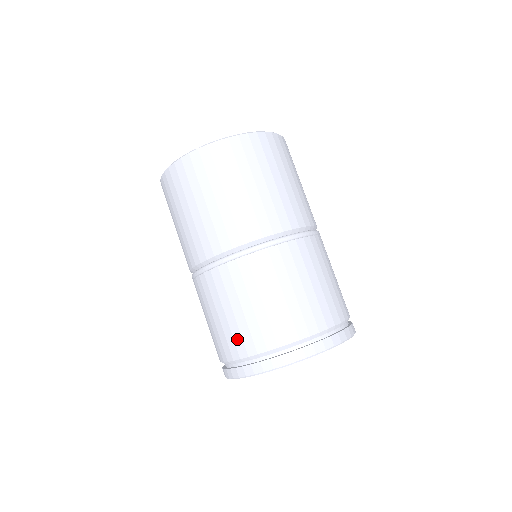
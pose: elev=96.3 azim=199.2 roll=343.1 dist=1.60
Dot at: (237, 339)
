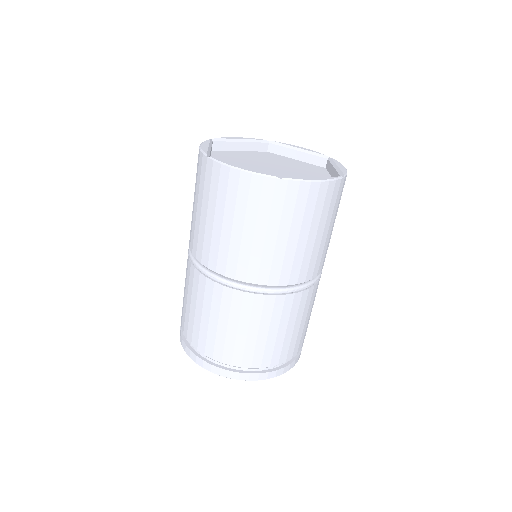
Dot at: (182, 311)
